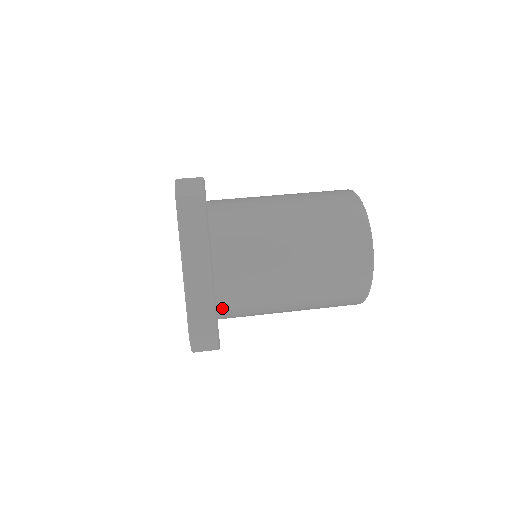
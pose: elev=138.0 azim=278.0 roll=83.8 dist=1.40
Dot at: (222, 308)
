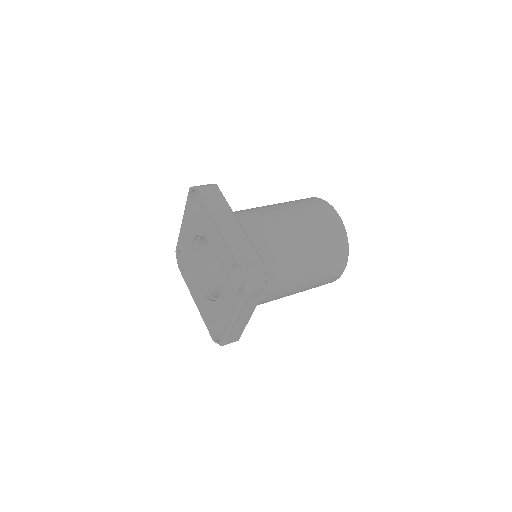
Dot at: occluded
